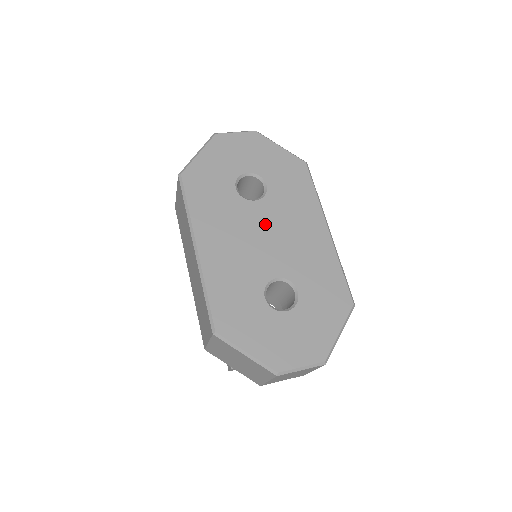
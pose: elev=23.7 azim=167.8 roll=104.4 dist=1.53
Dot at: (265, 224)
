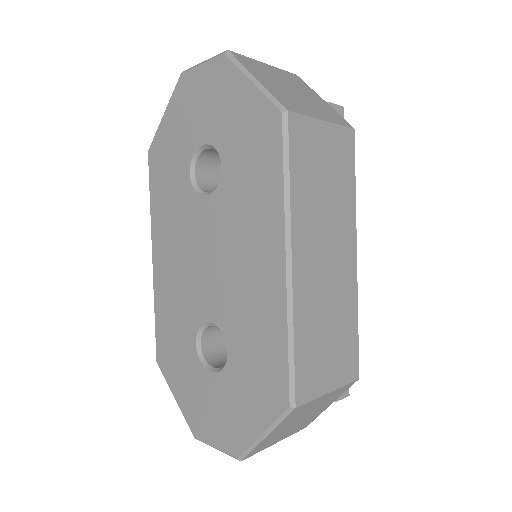
Dot at: (210, 237)
